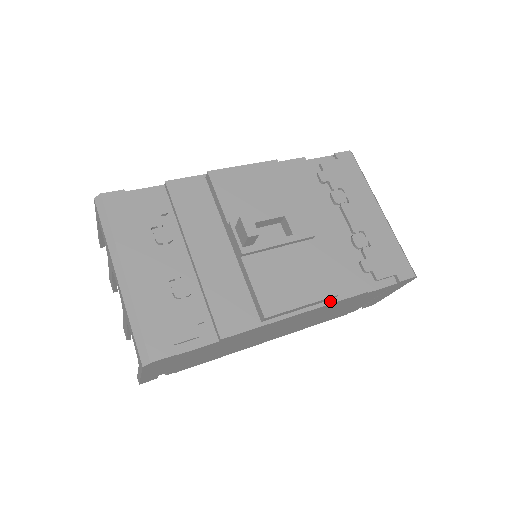
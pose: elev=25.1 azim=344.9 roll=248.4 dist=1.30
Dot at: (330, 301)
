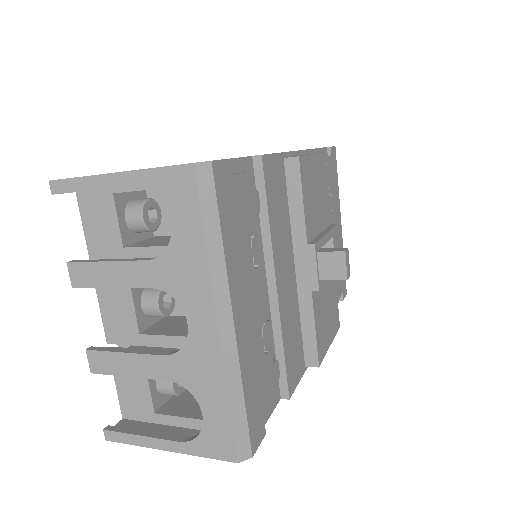
Dot at: occluded
